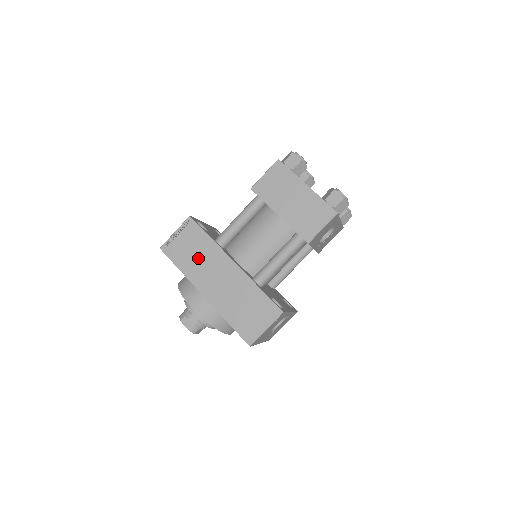
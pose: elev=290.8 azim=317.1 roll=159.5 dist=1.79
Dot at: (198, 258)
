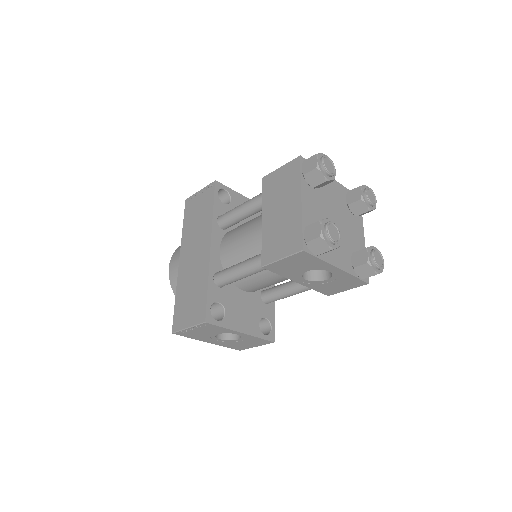
Dot at: (196, 224)
